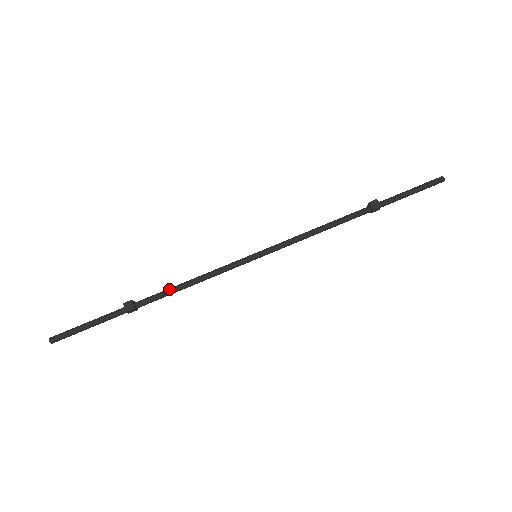
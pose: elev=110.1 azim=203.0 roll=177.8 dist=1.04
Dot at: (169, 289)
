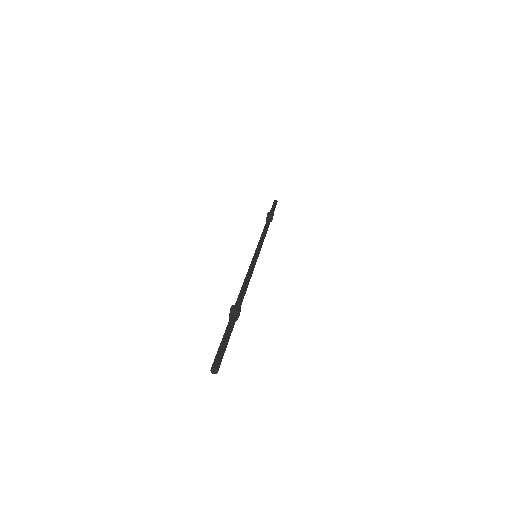
Dot at: (241, 291)
